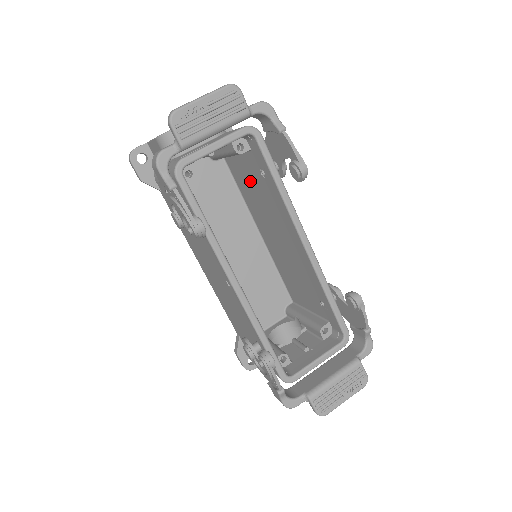
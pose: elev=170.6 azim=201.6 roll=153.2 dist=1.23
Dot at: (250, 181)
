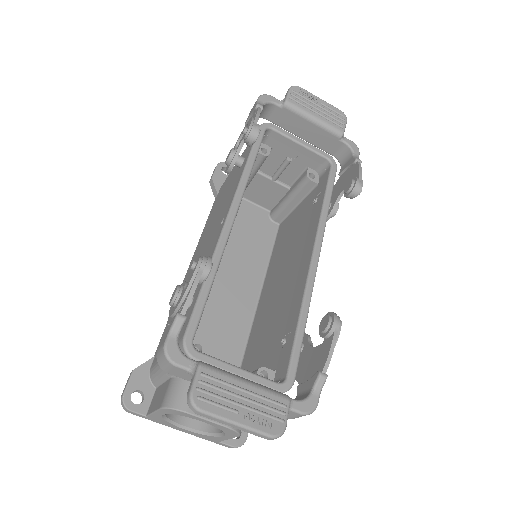
Dot at: (293, 226)
